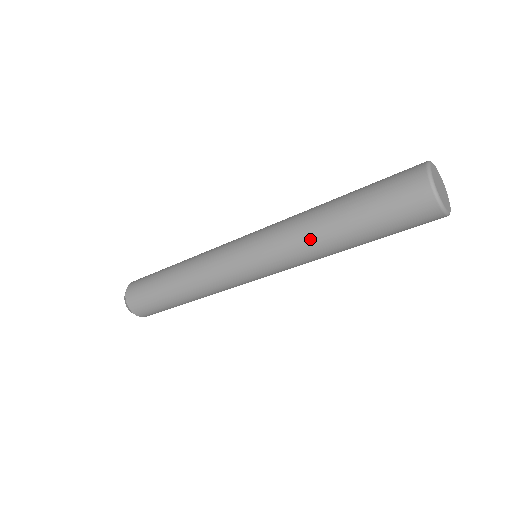
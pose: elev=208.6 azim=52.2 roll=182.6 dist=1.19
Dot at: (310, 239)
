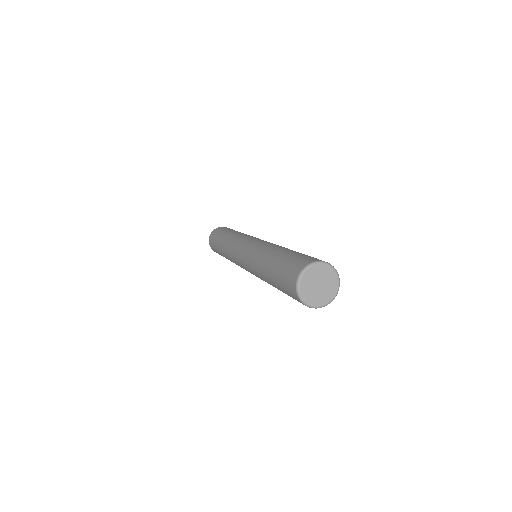
Dot at: occluded
